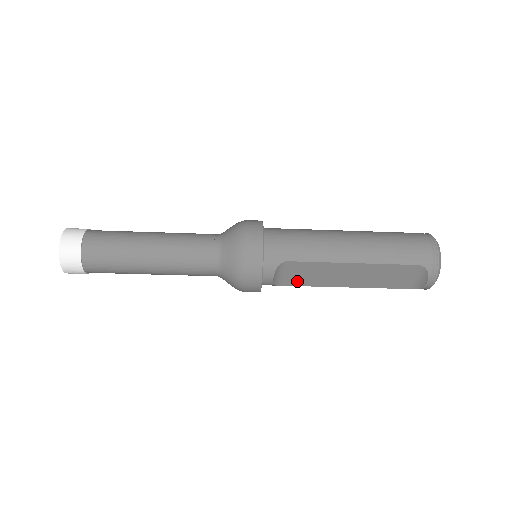
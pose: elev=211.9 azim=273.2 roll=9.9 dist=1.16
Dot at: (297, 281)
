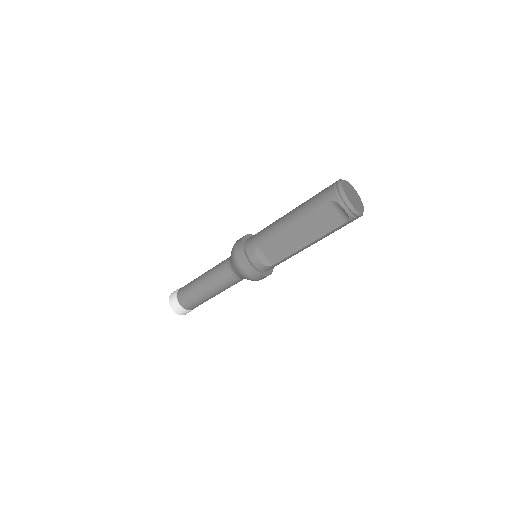
Dot at: (278, 257)
